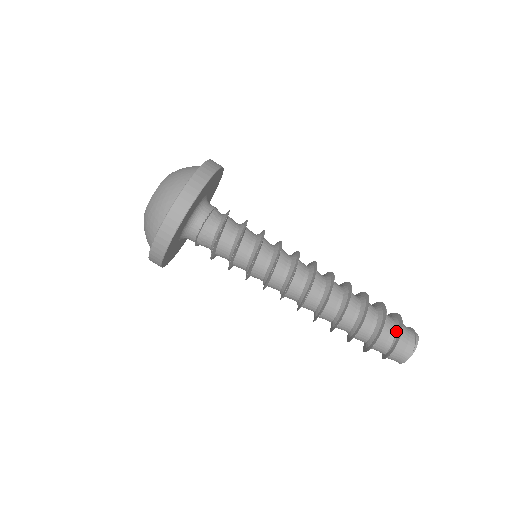
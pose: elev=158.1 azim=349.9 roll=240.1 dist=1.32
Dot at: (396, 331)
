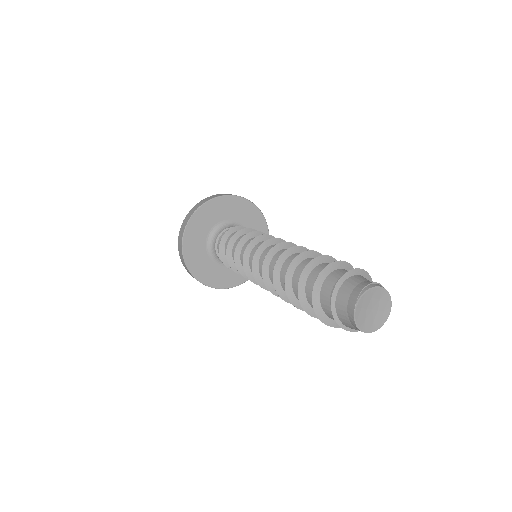
Dot at: (344, 279)
